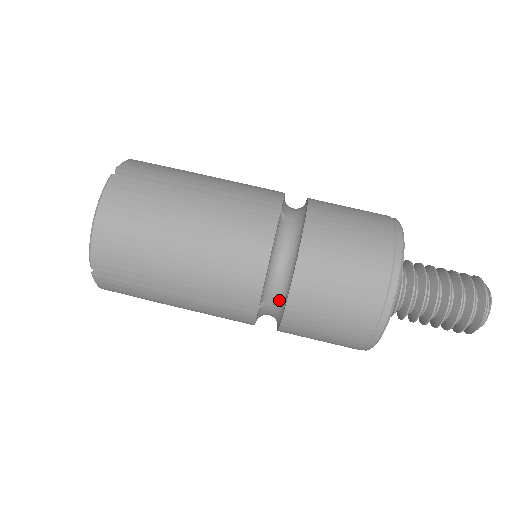
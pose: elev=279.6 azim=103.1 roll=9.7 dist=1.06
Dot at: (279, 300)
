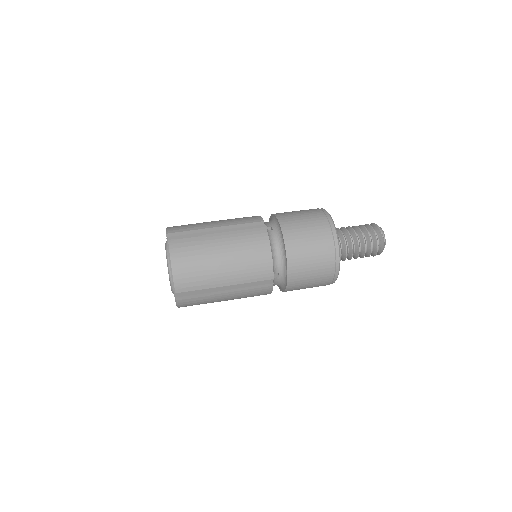
Dot at: (282, 271)
